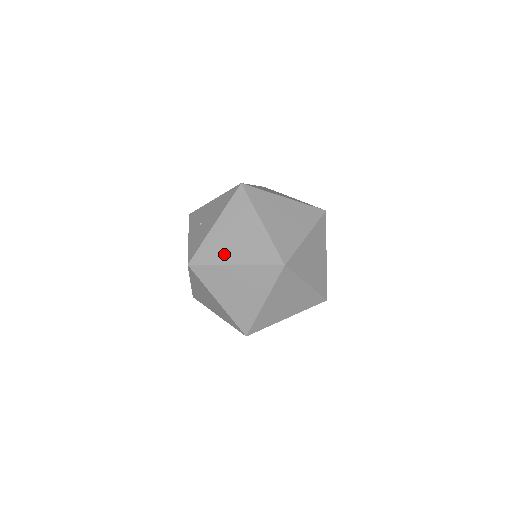
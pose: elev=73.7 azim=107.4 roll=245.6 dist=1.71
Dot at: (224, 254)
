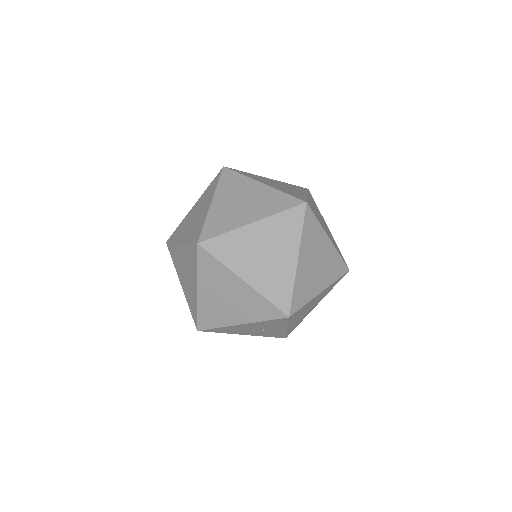
Dot at: (260, 180)
